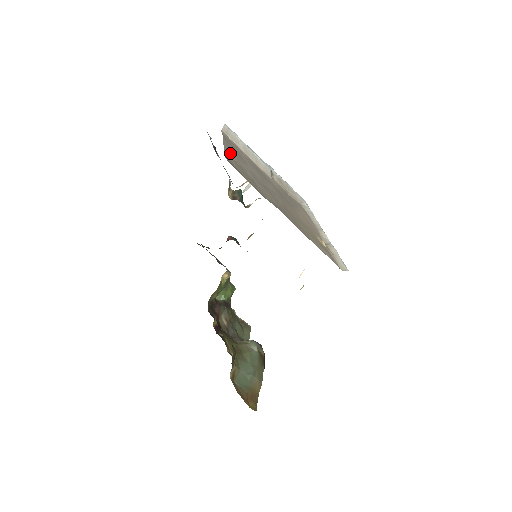
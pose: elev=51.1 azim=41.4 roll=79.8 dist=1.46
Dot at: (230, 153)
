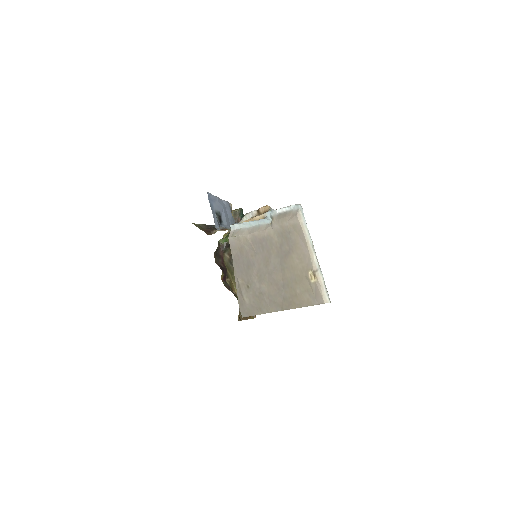
Dot at: (240, 279)
